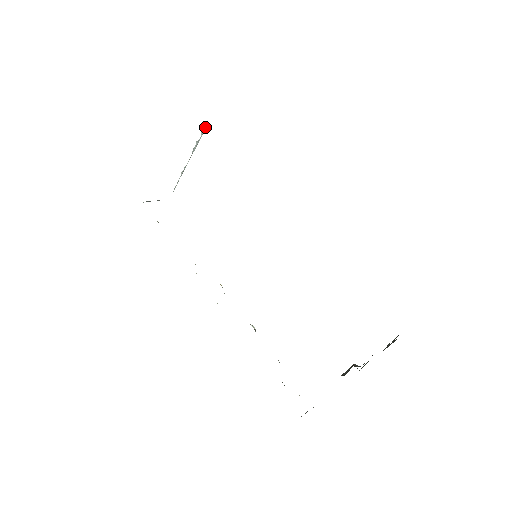
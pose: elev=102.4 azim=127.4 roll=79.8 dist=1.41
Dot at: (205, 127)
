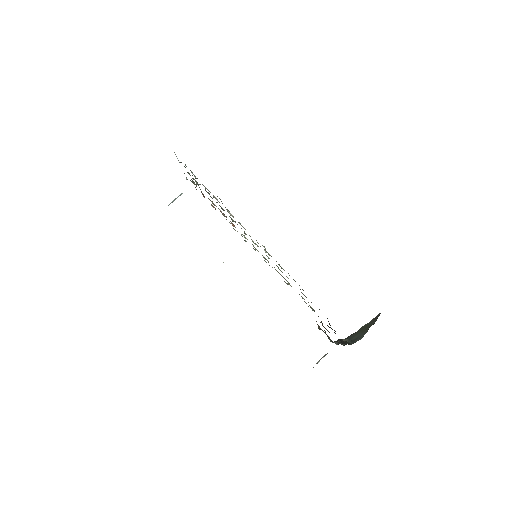
Dot at: occluded
